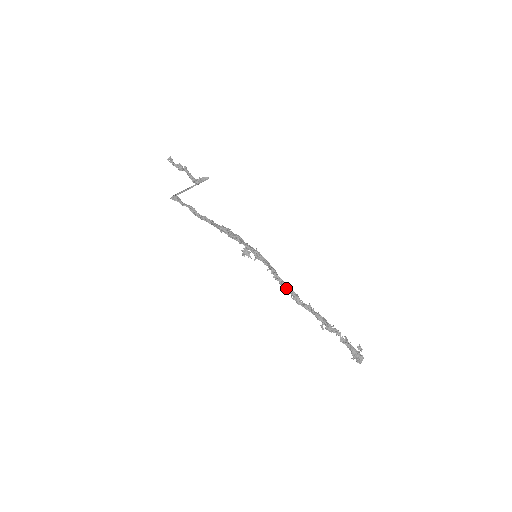
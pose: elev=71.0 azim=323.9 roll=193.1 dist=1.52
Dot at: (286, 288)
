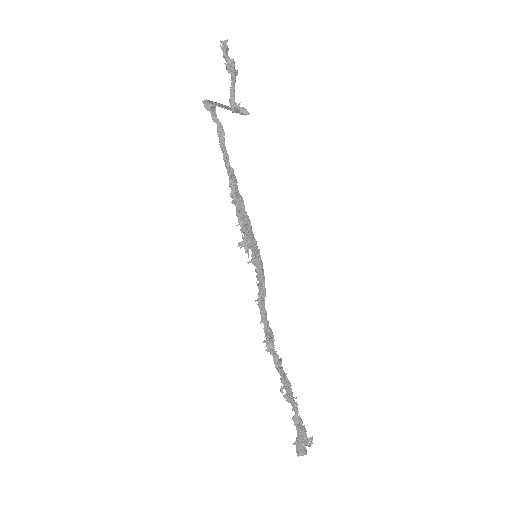
Dot at: (264, 324)
